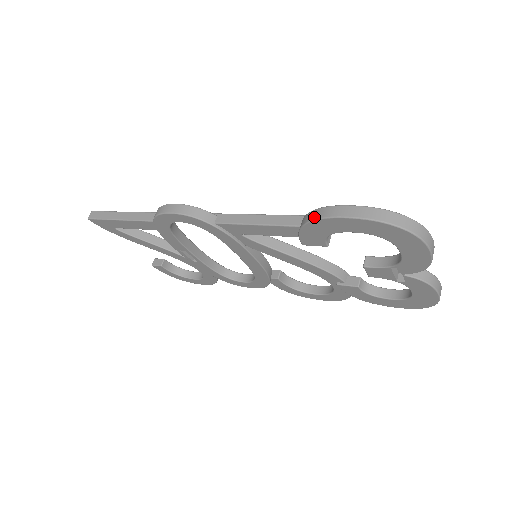
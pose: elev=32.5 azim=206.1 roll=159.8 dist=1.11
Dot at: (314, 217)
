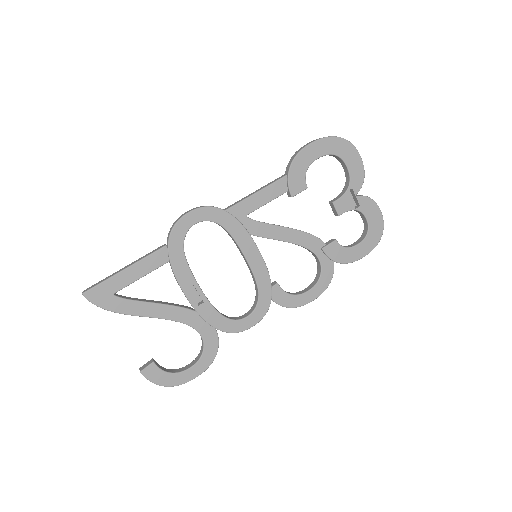
Dot at: (294, 156)
